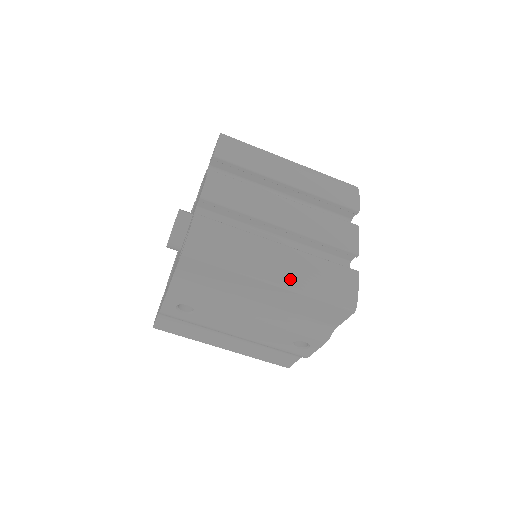
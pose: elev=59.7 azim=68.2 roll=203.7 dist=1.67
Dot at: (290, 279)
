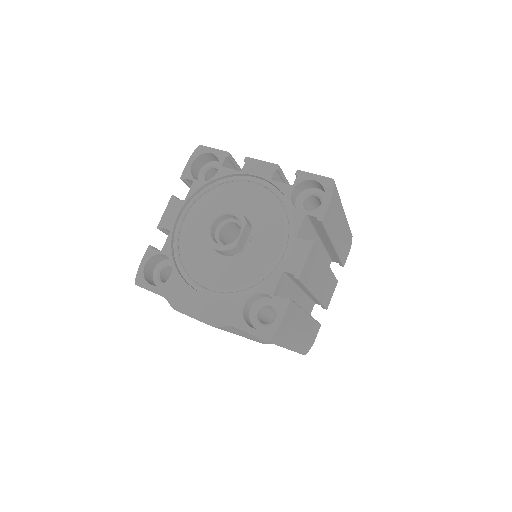
Dot at: (298, 344)
